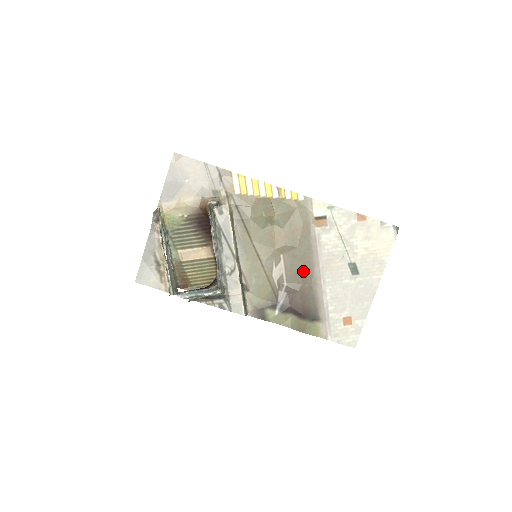
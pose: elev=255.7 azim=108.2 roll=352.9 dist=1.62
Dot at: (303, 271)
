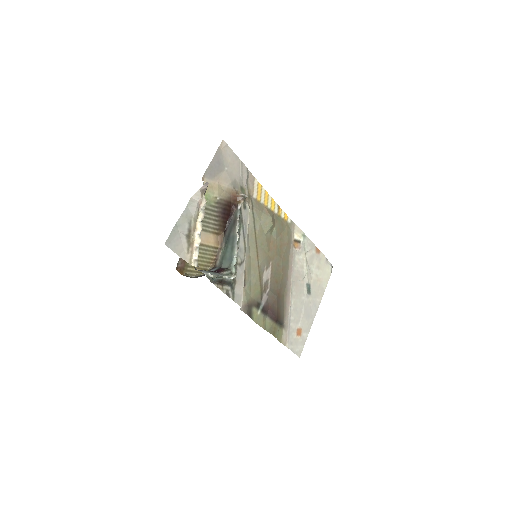
Dot at: (281, 280)
